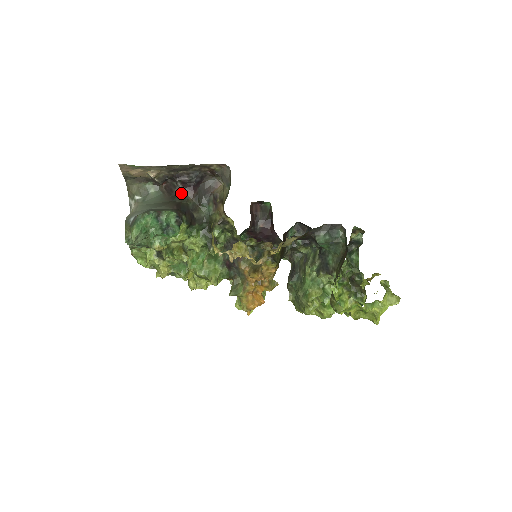
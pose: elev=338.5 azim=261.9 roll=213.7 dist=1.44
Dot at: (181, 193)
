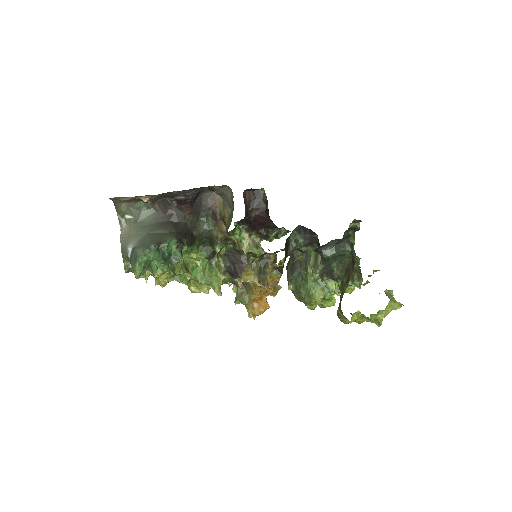
Dot at: (177, 211)
